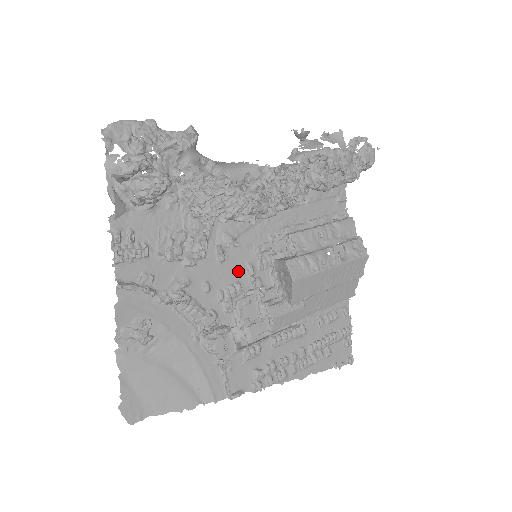
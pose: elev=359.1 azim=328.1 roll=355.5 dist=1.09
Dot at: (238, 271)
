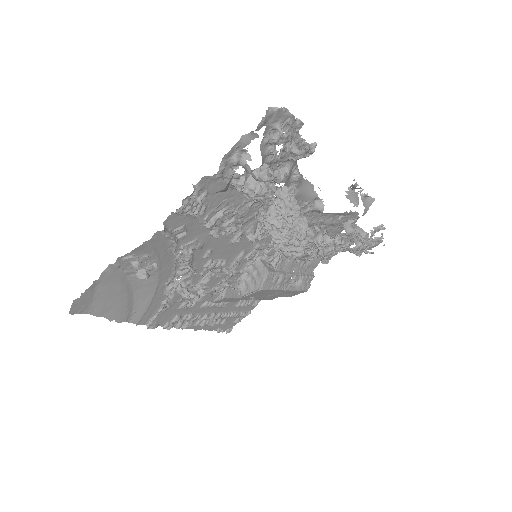
Dot at: (234, 253)
